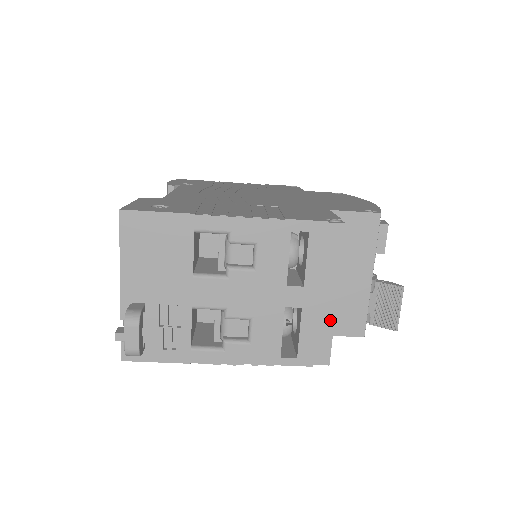
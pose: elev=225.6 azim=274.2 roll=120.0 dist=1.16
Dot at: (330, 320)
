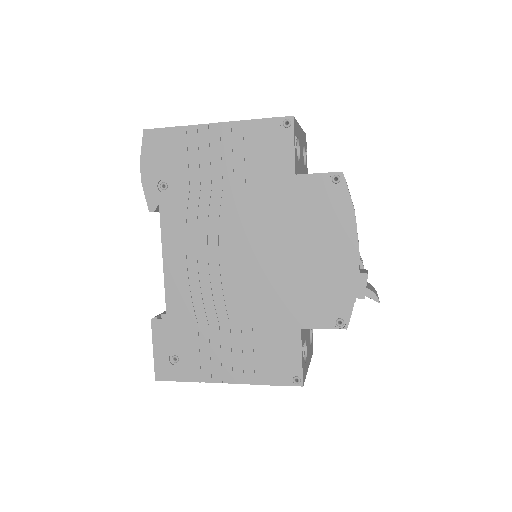
Dot at: occluded
